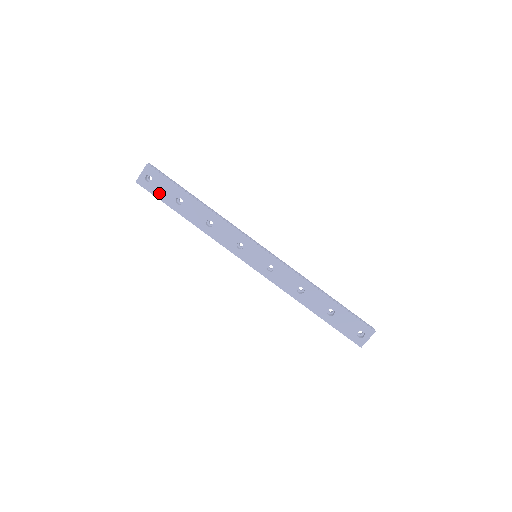
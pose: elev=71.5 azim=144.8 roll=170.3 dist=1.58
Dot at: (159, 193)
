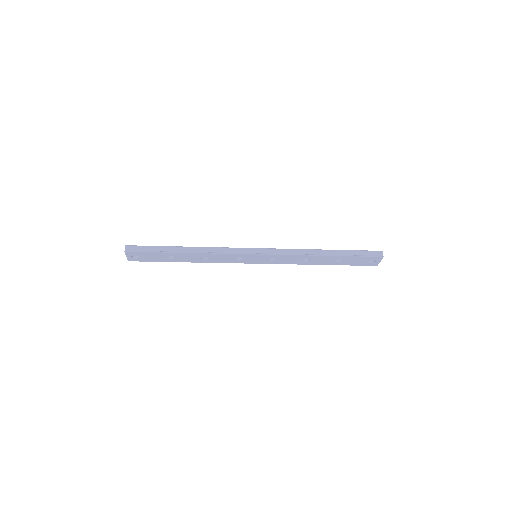
Dot at: (151, 260)
